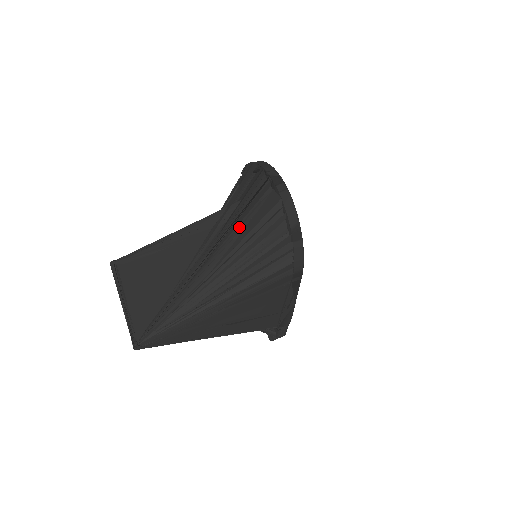
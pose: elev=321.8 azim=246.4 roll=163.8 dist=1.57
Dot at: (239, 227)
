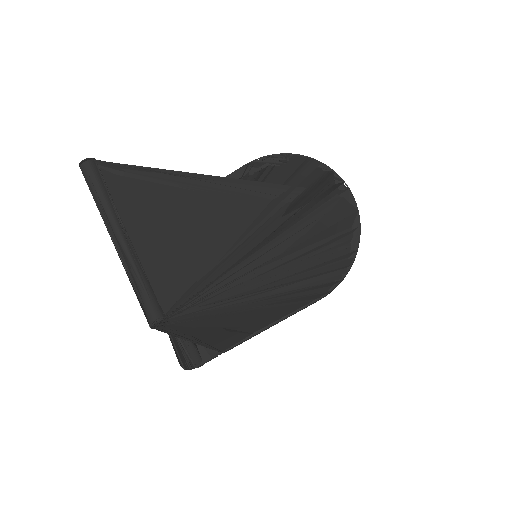
Dot at: (311, 216)
